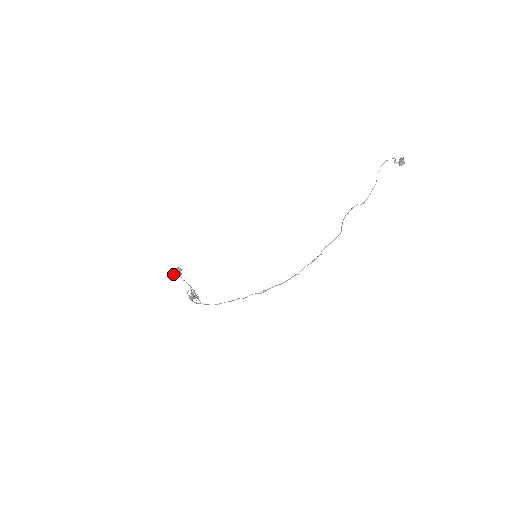
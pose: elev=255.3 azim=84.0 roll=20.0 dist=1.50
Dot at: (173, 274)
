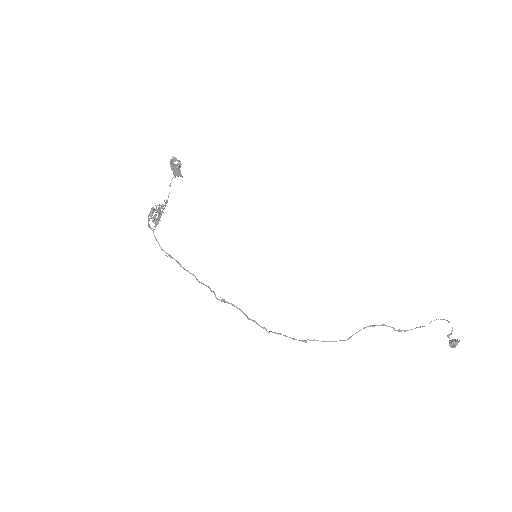
Dot at: (174, 158)
